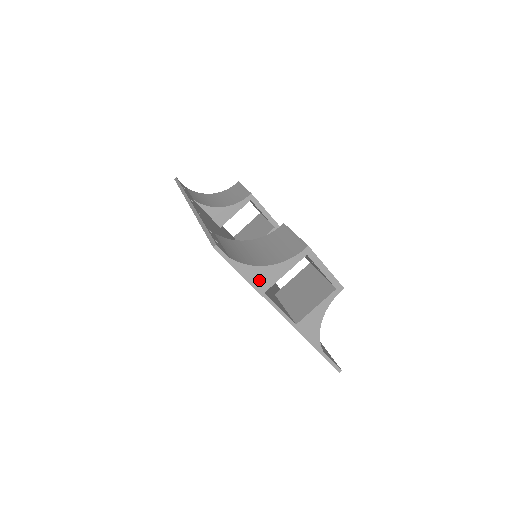
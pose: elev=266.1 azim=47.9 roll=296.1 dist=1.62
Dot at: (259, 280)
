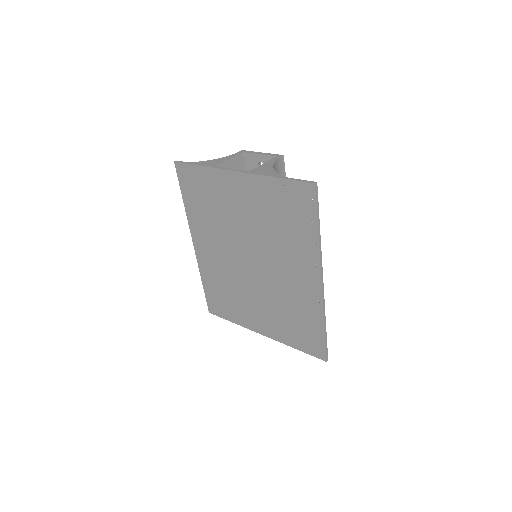
Dot at: (209, 164)
